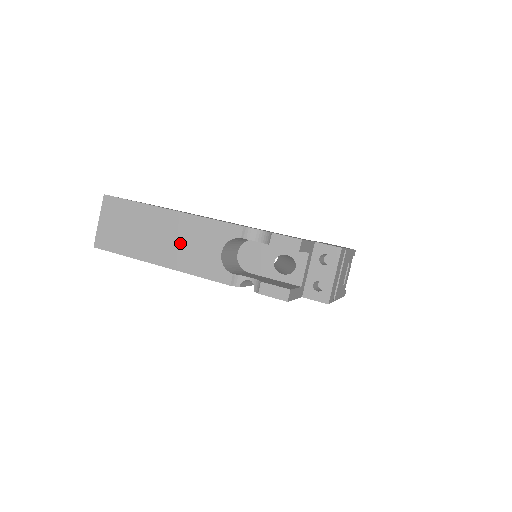
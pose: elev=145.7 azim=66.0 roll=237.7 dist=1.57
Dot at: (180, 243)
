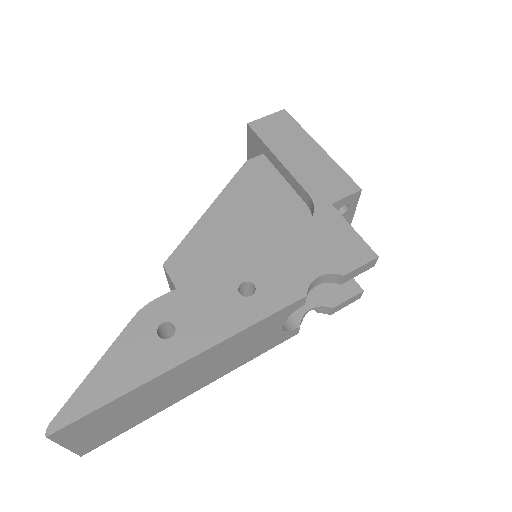
Dot at: (222, 362)
